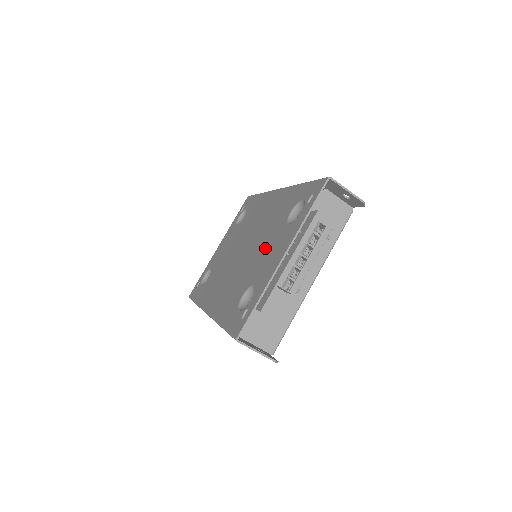
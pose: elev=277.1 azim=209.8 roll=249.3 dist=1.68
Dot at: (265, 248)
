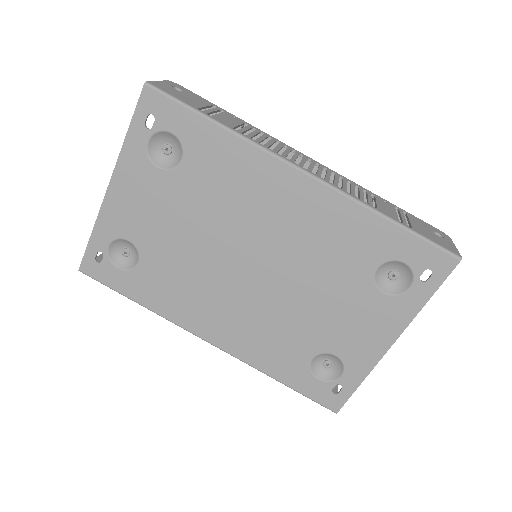
Dot at: (333, 305)
